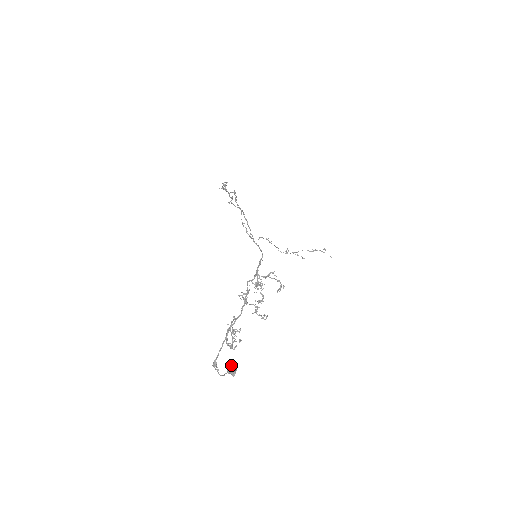
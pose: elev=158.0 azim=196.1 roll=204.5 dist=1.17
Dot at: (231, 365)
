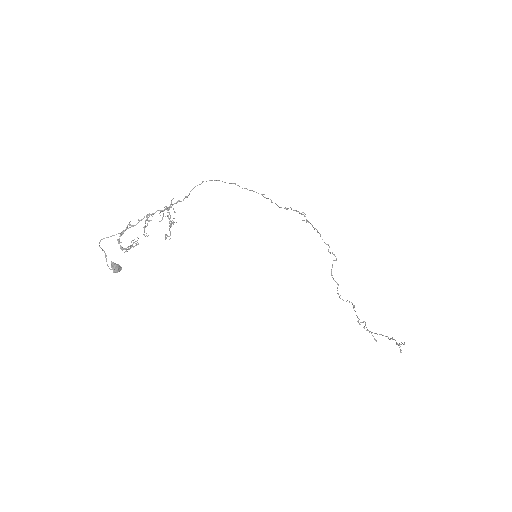
Dot at: (118, 265)
